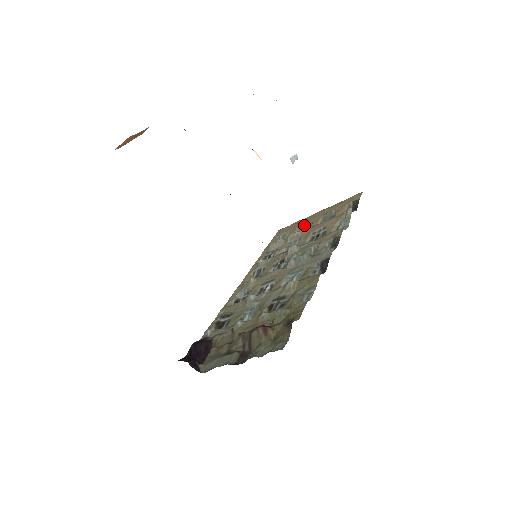
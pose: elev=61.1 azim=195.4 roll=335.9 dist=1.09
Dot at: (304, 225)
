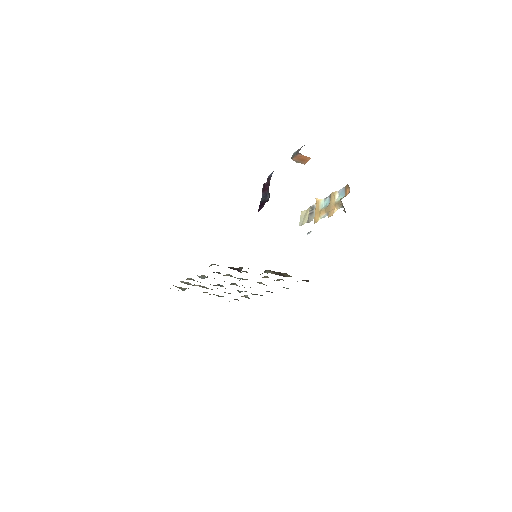
Dot at: occluded
